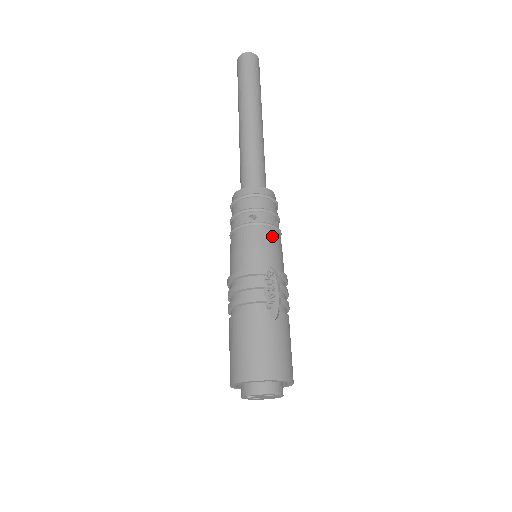
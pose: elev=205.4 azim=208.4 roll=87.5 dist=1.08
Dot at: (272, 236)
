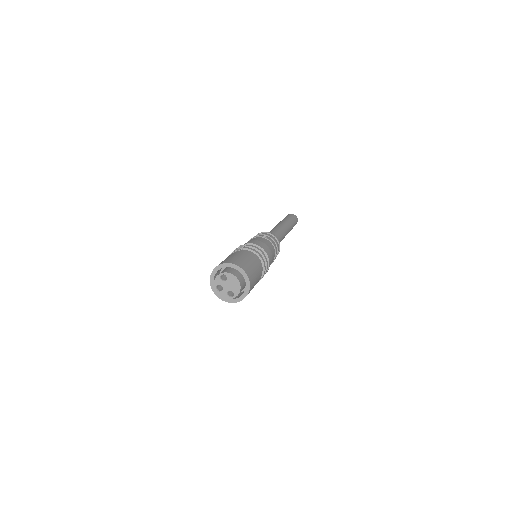
Dot at: occluded
